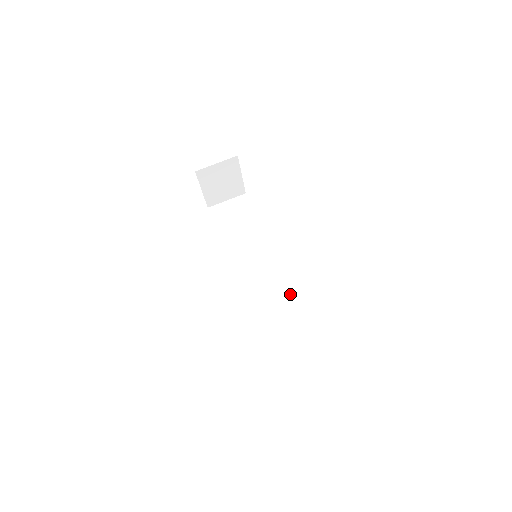
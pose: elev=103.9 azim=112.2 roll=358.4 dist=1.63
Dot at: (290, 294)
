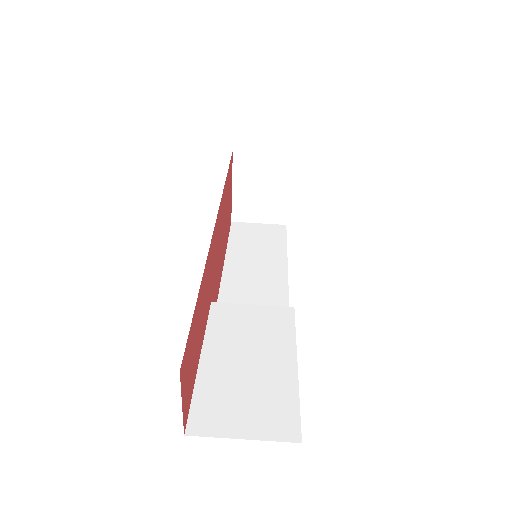
Dot at: (280, 320)
